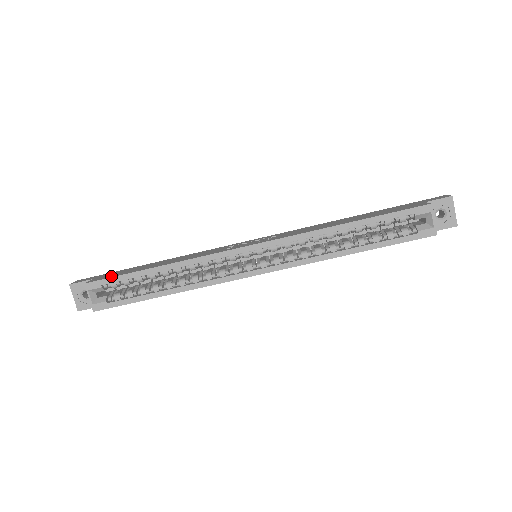
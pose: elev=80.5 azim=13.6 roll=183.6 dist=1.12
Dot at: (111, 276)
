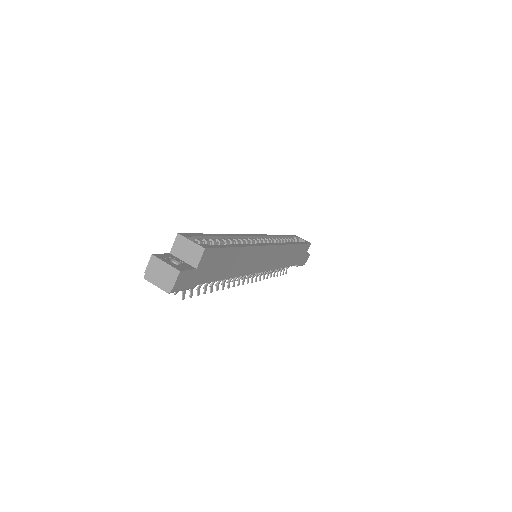
Dot at: occluded
